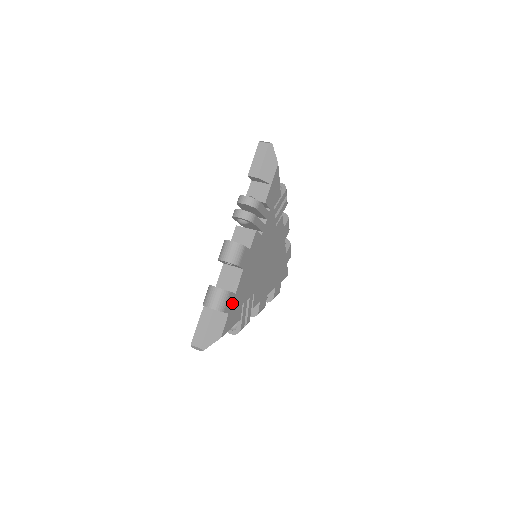
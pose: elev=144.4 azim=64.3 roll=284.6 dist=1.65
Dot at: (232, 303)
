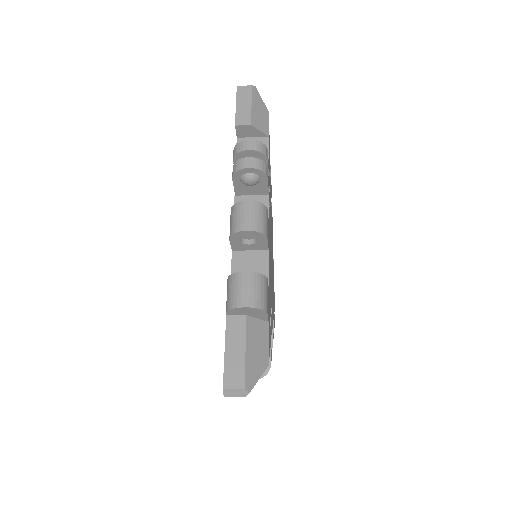
Dot at: (268, 304)
